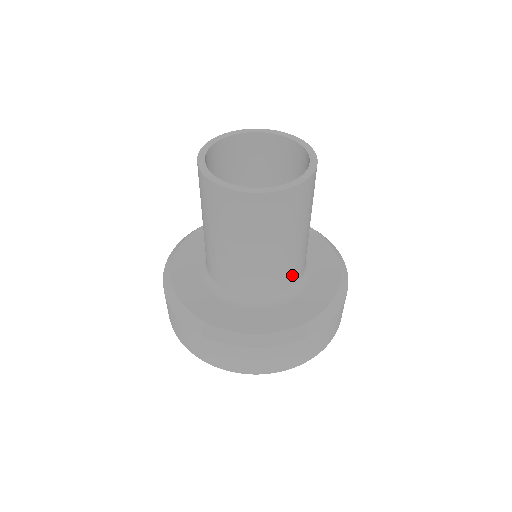
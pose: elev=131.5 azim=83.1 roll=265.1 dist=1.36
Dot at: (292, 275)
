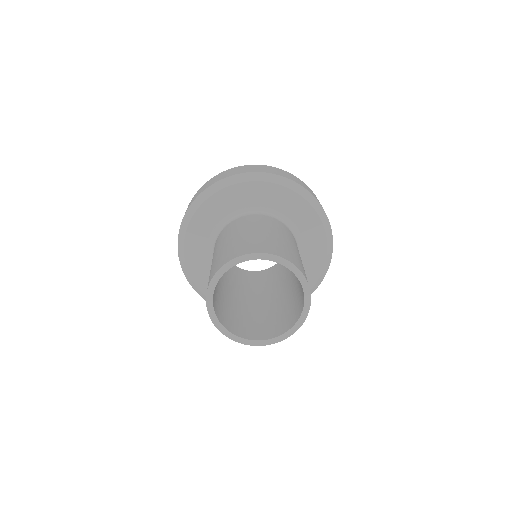
Dot at: occluded
